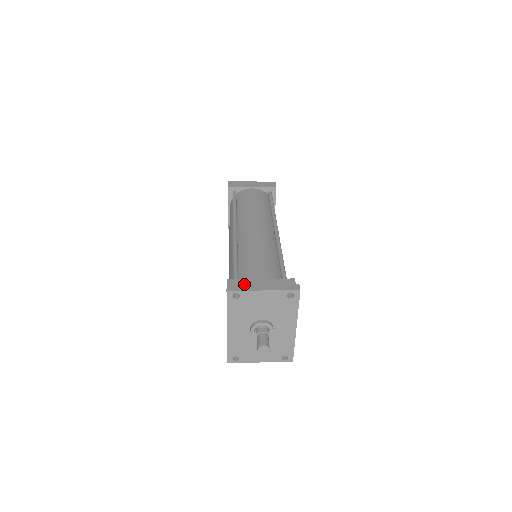
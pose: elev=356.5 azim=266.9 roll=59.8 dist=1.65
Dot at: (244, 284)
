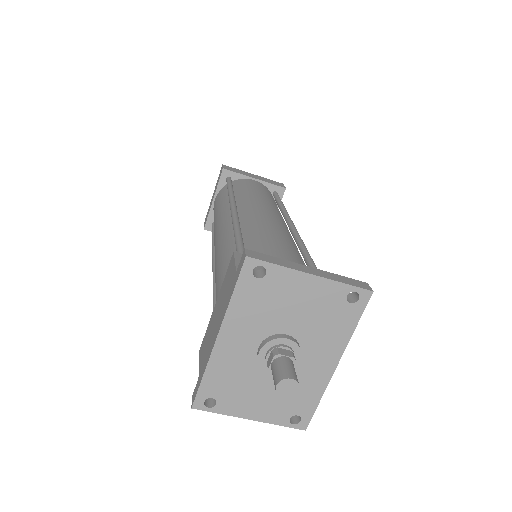
Dot at: occluded
